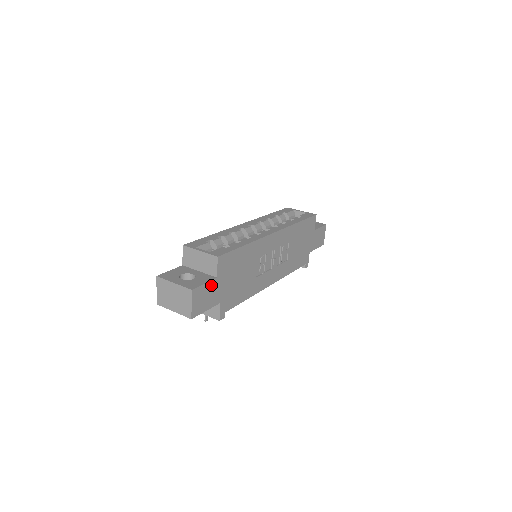
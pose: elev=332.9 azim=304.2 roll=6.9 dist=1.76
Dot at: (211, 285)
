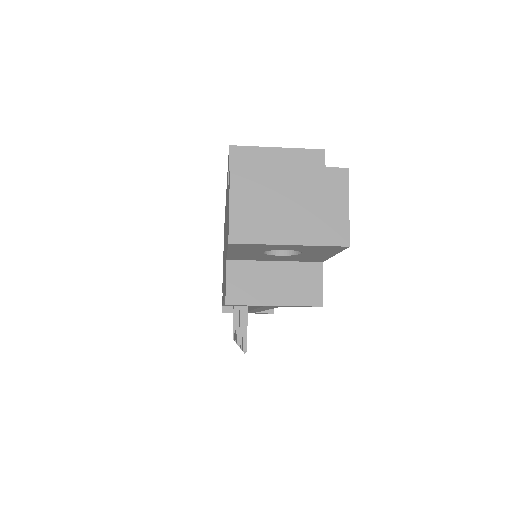
Dot at: occluded
